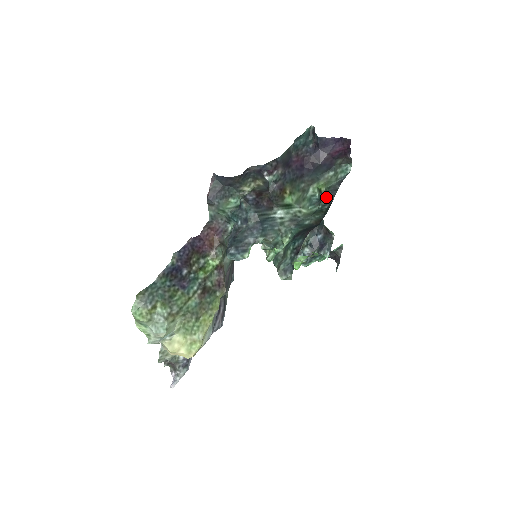
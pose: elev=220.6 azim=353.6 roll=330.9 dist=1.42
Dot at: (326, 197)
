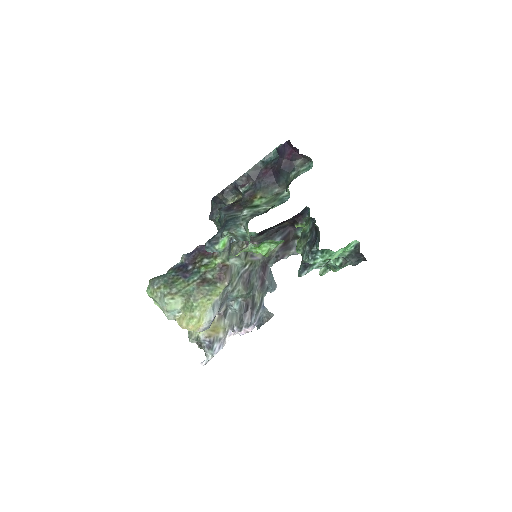
Dot at: occluded
